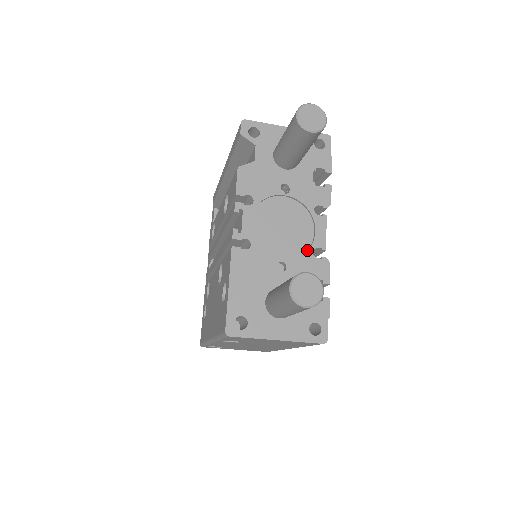
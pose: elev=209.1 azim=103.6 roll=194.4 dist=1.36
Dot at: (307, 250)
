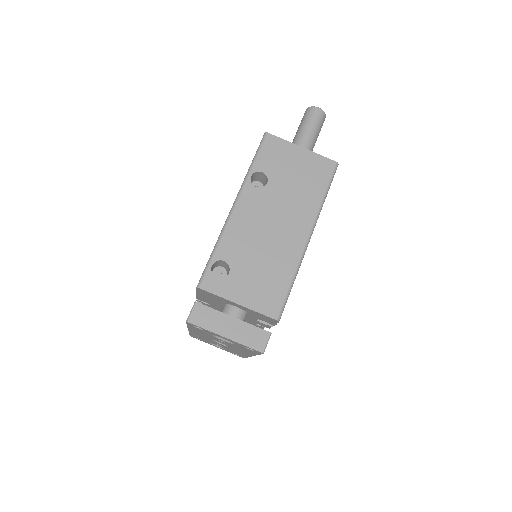
Dot at: occluded
